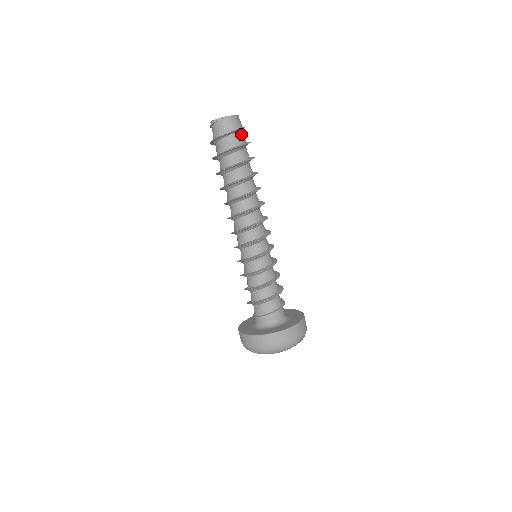
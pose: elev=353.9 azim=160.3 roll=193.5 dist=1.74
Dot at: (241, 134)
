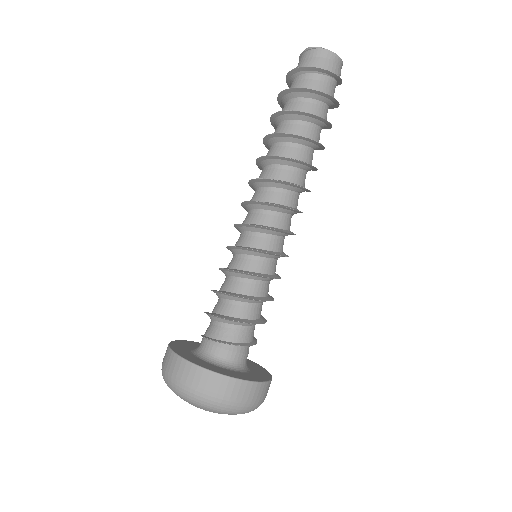
Dot at: (330, 83)
